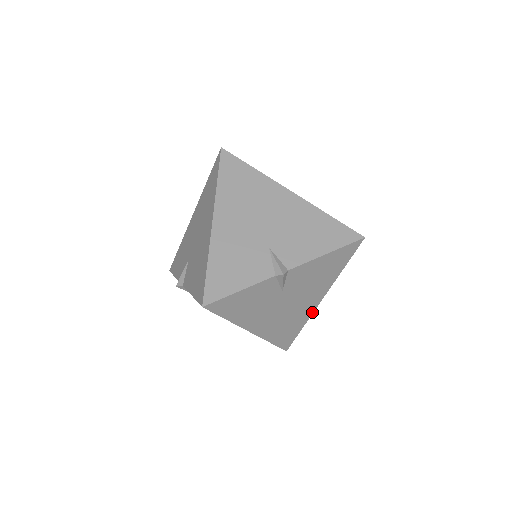
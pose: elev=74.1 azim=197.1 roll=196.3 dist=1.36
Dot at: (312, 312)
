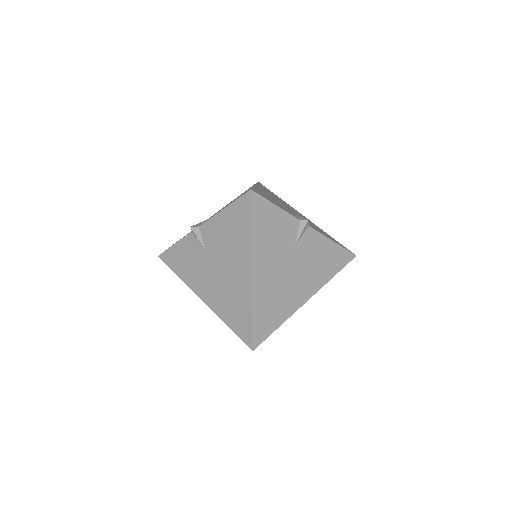
Dot at: (295, 310)
